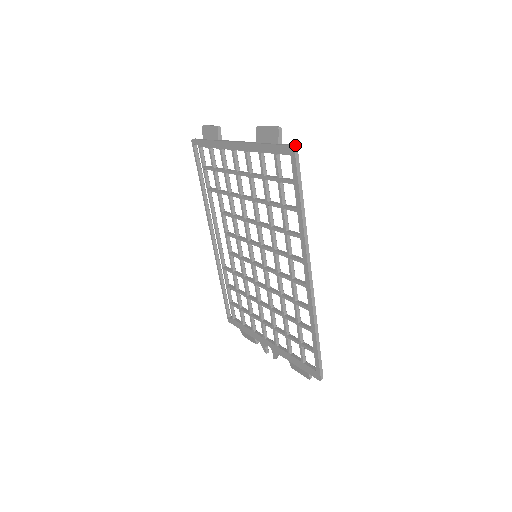
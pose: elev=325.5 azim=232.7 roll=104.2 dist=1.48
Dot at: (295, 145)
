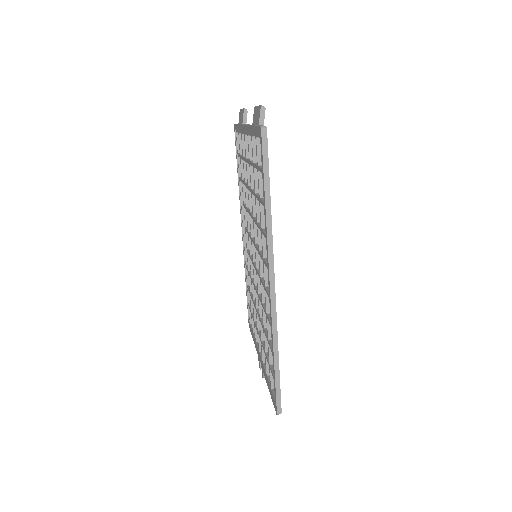
Dot at: (264, 126)
